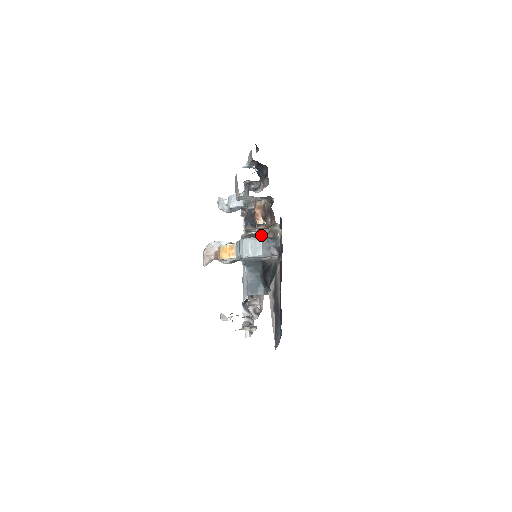
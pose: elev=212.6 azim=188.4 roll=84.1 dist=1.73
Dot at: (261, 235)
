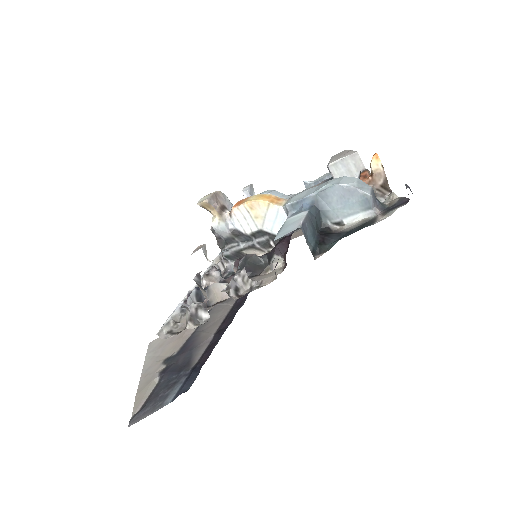
Dot at: occluded
